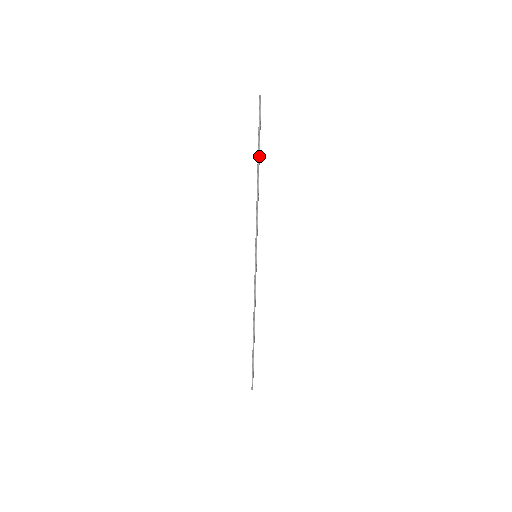
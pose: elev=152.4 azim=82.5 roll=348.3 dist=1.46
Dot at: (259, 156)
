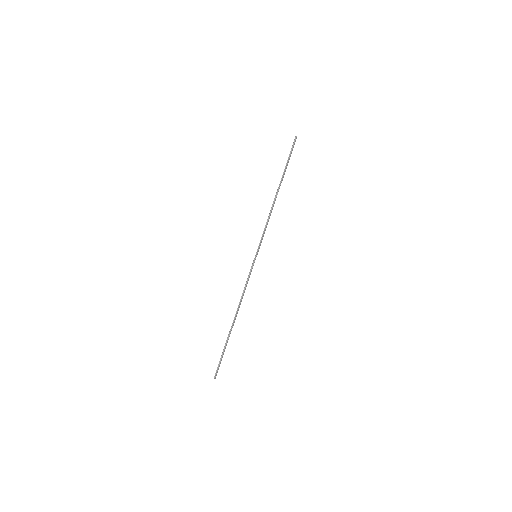
Dot at: (282, 178)
